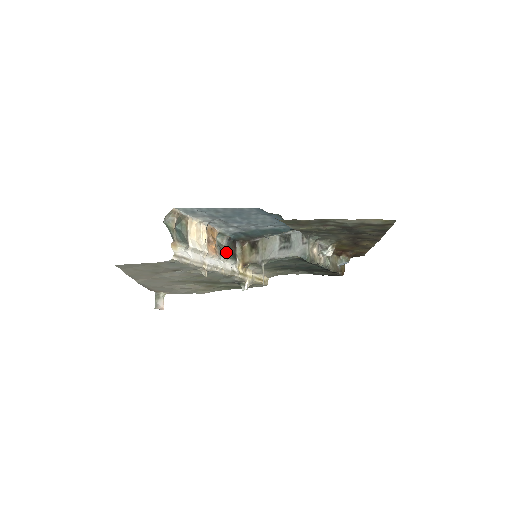
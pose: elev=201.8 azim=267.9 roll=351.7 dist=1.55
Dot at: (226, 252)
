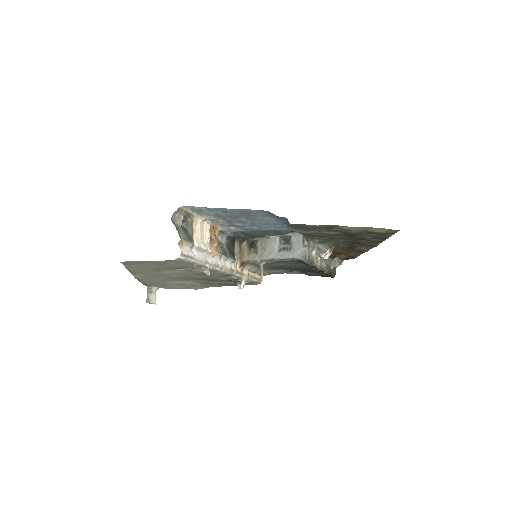
Dot at: (226, 250)
